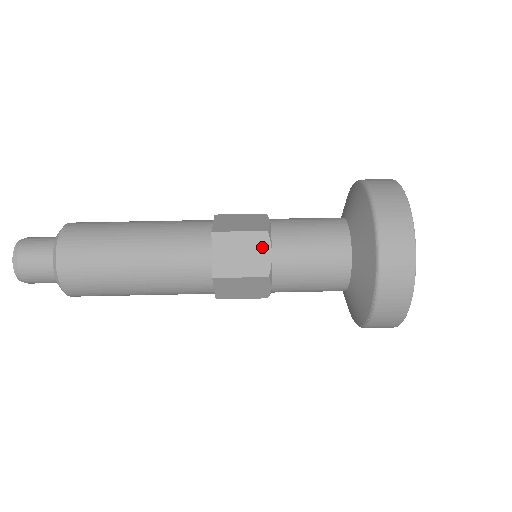
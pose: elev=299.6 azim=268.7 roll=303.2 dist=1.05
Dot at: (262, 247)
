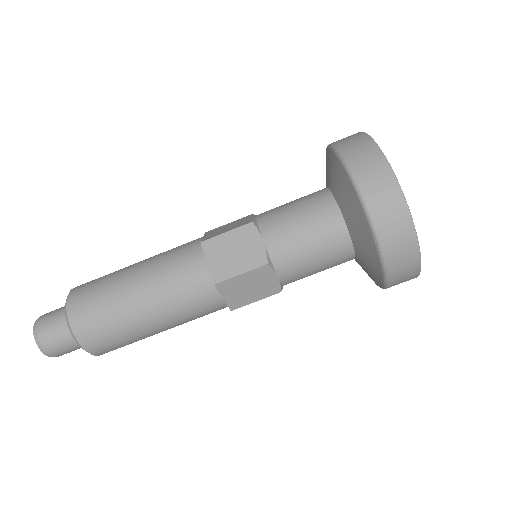
Dot at: (252, 238)
